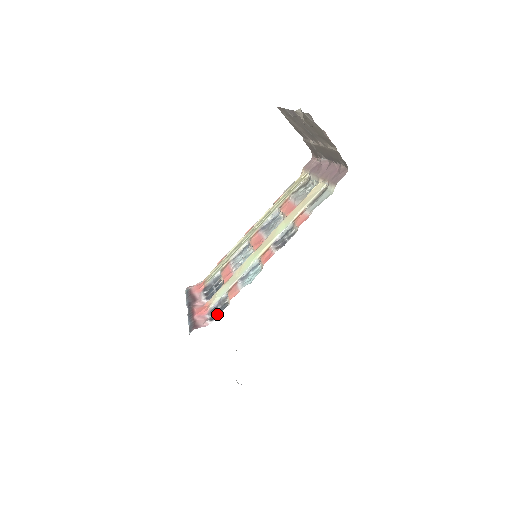
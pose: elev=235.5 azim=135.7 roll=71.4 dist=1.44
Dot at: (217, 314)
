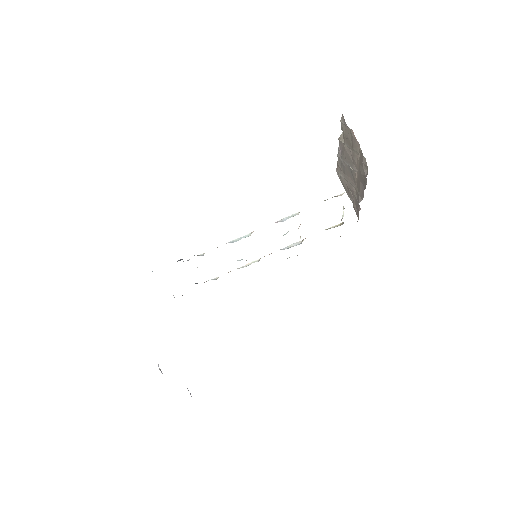
Dot at: occluded
